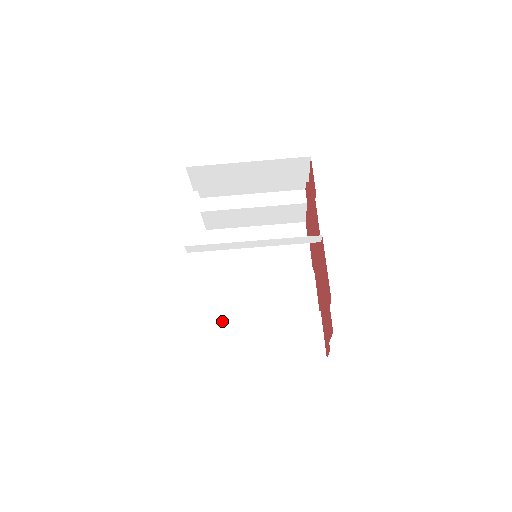
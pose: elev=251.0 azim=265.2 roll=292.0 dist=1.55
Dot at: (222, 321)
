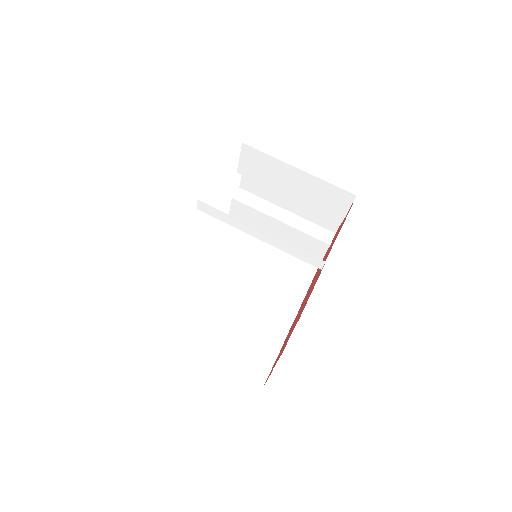
Dot at: (190, 296)
